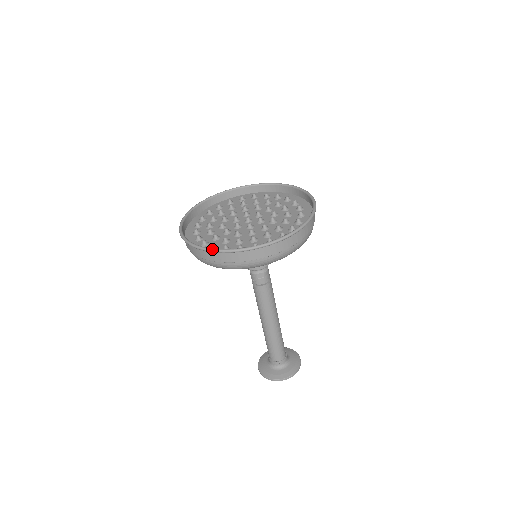
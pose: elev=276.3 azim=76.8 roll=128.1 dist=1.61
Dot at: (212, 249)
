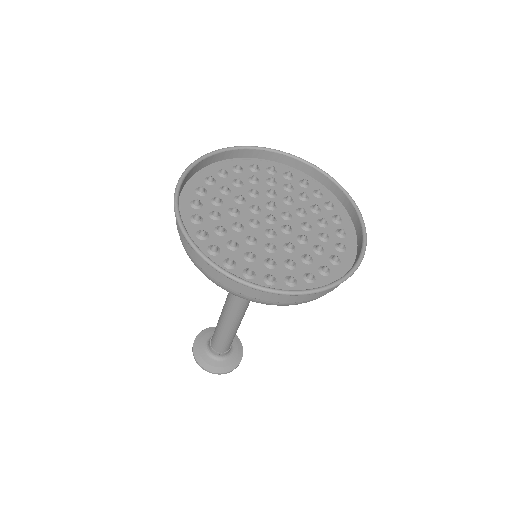
Dot at: (213, 263)
